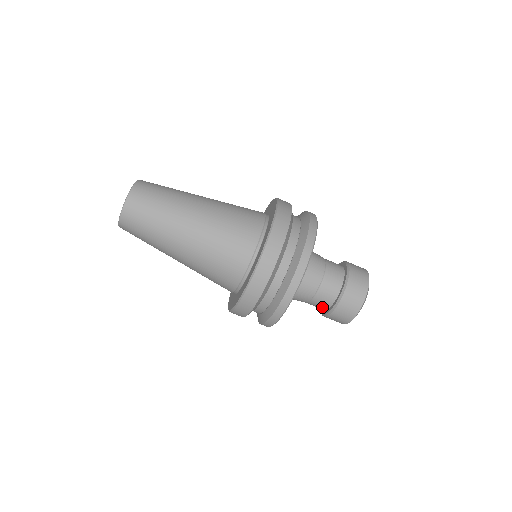
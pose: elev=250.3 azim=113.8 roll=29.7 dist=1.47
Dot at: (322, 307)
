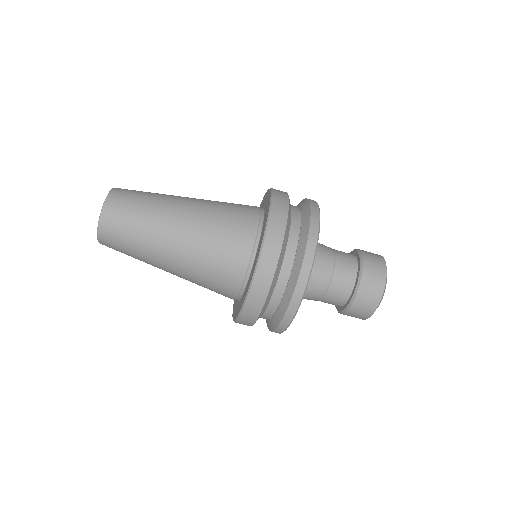
Dot at: (340, 300)
